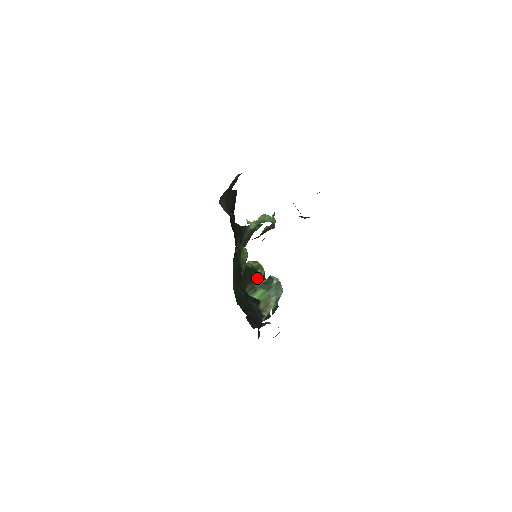
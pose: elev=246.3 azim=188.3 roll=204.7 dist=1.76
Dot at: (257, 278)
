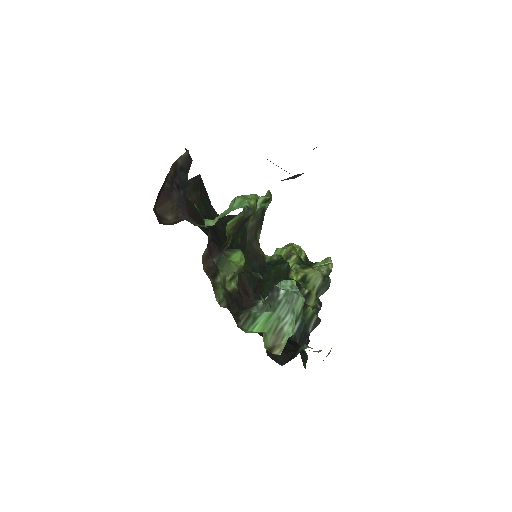
Dot at: (290, 270)
